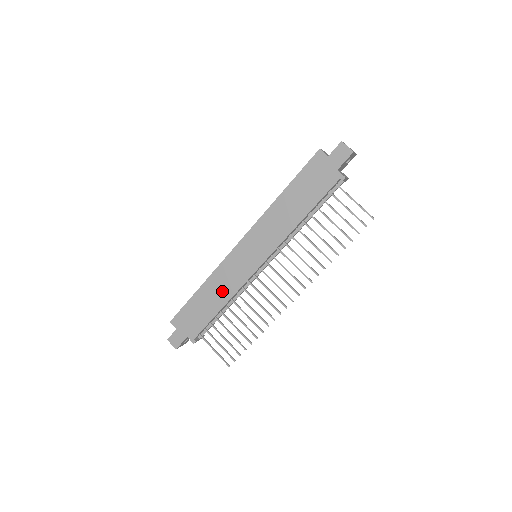
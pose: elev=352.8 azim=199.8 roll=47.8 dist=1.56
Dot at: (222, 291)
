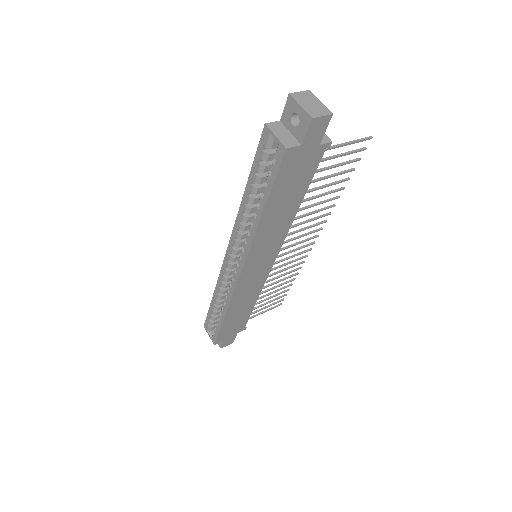
Dot at: (248, 299)
